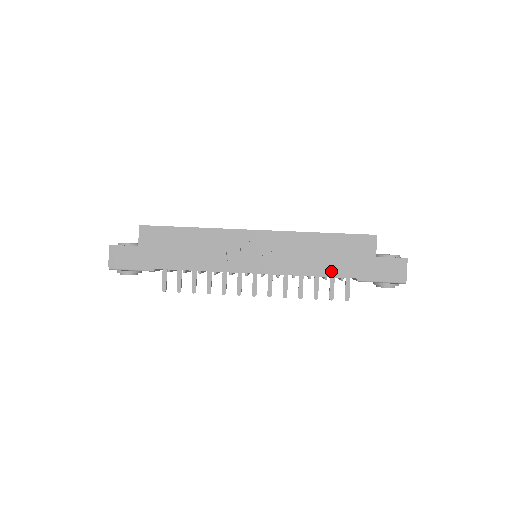
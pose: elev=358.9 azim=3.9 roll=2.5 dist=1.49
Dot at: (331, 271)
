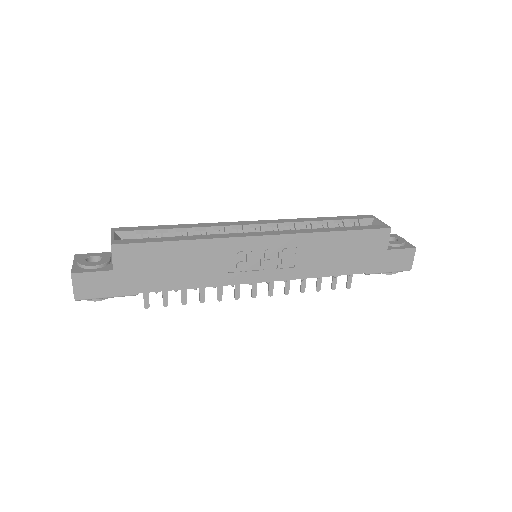
Dot at: (342, 269)
